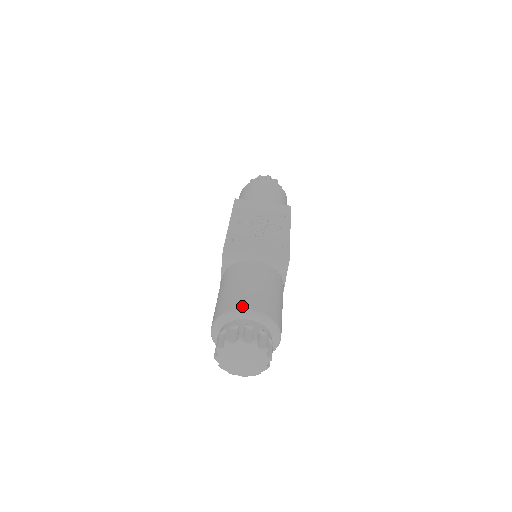
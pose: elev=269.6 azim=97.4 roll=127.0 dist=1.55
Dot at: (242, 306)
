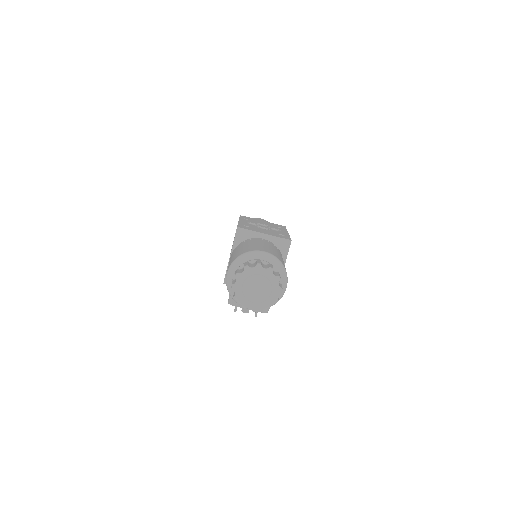
Dot at: (258, 249)
